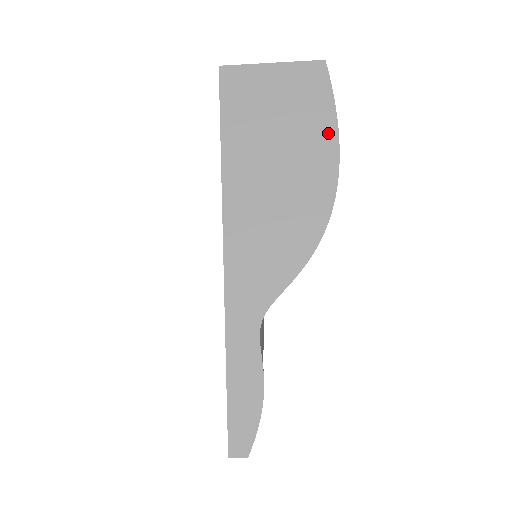
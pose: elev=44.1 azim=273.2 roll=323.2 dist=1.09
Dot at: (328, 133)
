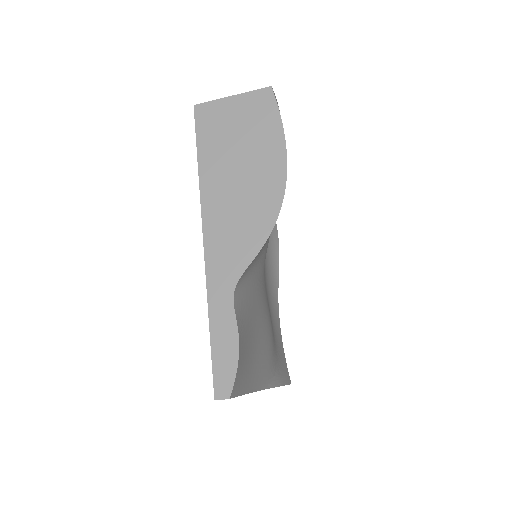
Dot at: (277, 139)
